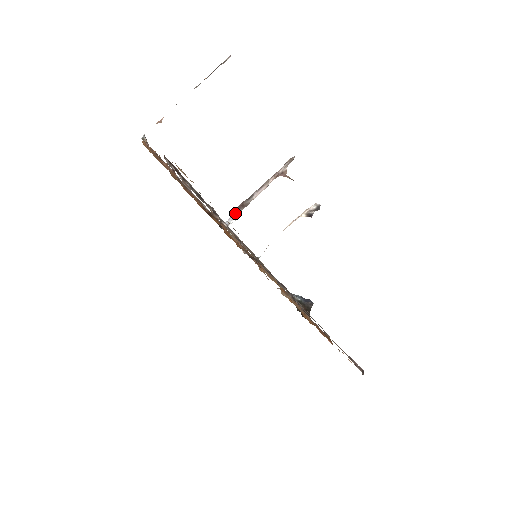
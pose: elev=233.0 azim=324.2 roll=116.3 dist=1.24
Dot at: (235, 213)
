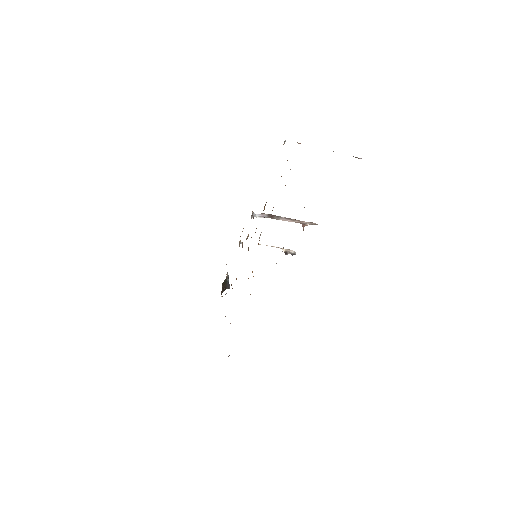
Dot at: (264, 215)
